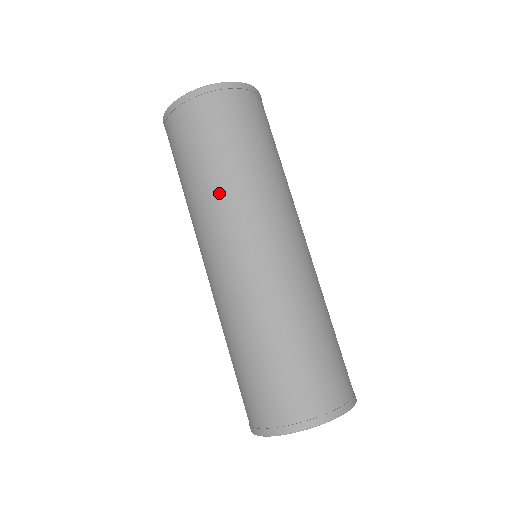
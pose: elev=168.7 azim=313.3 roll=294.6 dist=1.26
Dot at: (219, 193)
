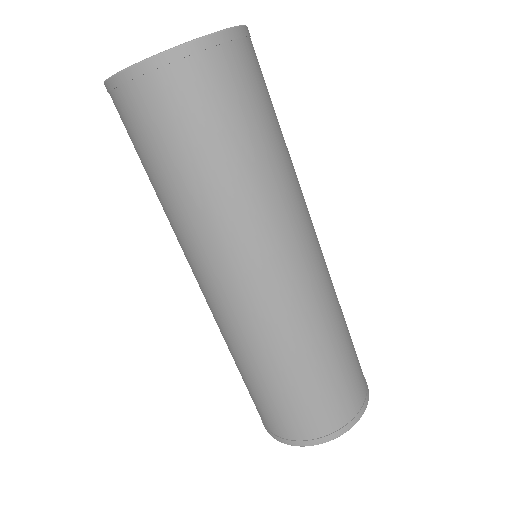
Dot at: (193, 219)
